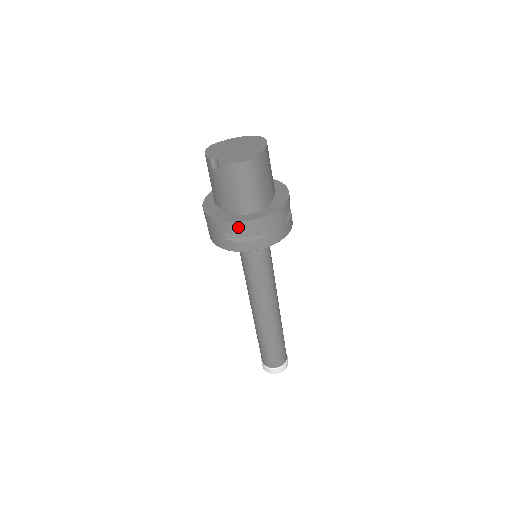
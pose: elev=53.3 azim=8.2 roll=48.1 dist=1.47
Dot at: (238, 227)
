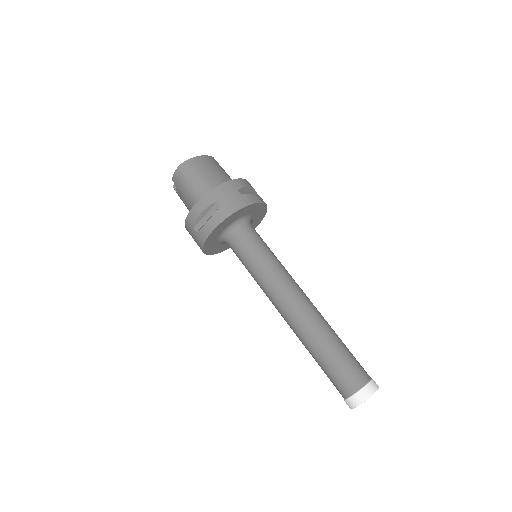
Dot at: (195, 212)
